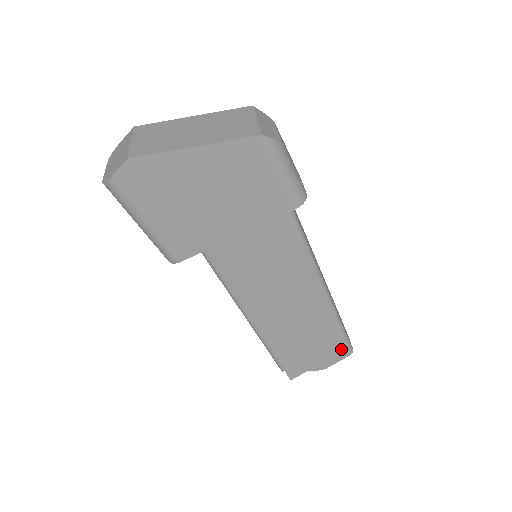
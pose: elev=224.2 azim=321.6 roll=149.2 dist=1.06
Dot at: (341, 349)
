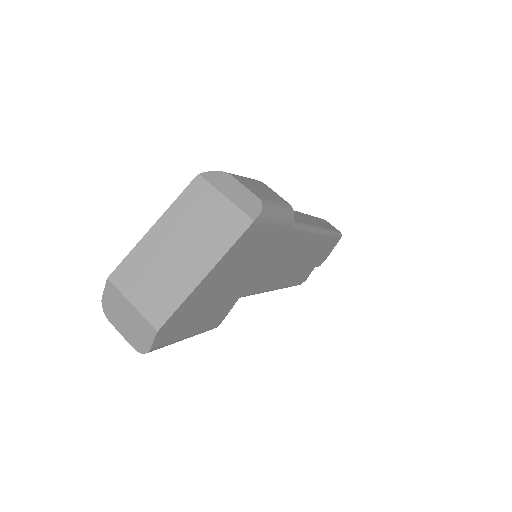
Dot at: (334, 241)
